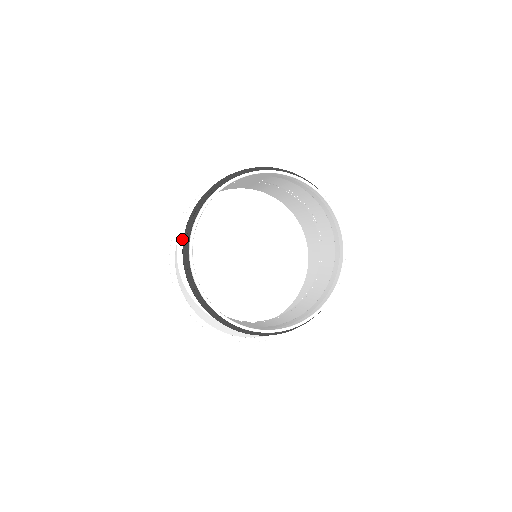
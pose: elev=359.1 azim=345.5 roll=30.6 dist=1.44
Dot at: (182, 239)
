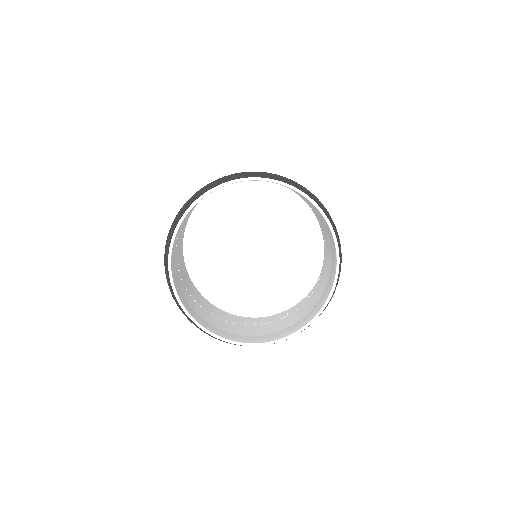
Dot at: occluded
